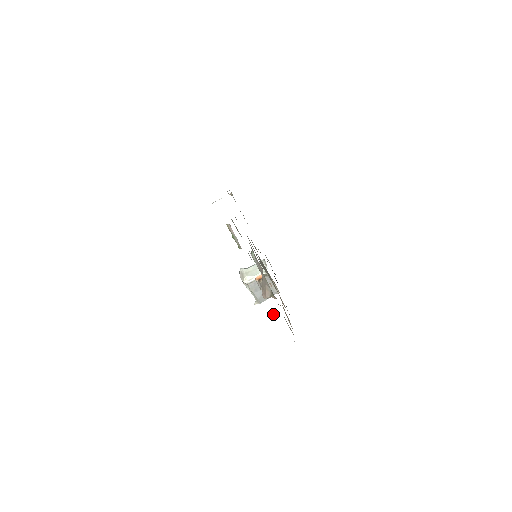
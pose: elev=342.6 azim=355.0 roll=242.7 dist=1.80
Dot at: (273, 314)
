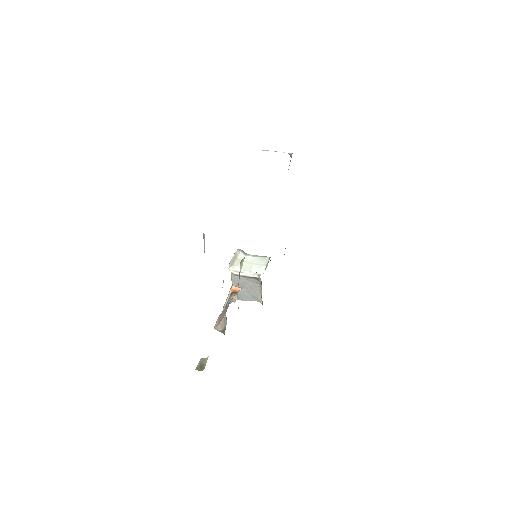
Dot at: (201, 363)
